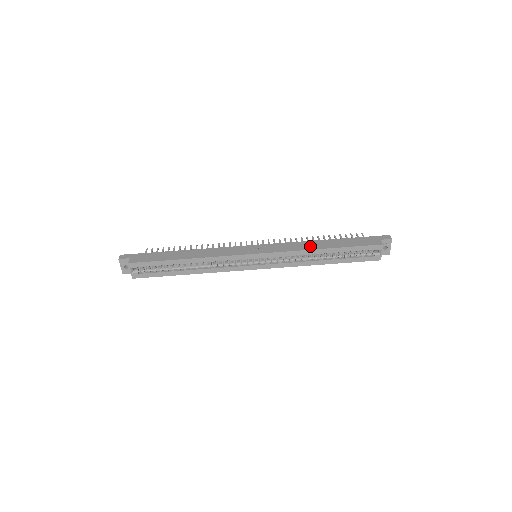
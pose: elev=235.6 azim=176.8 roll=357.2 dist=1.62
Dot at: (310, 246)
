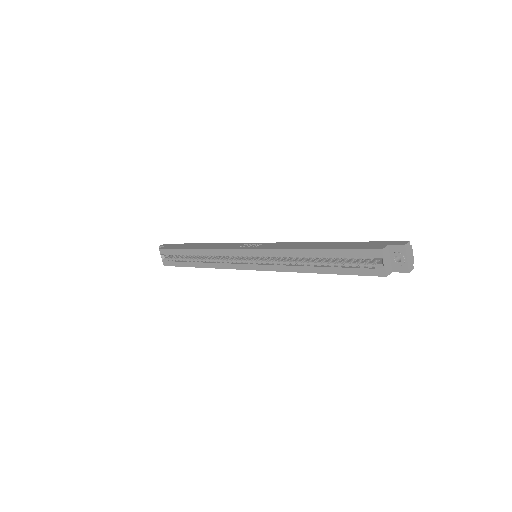
Dot at: (300, 246)
